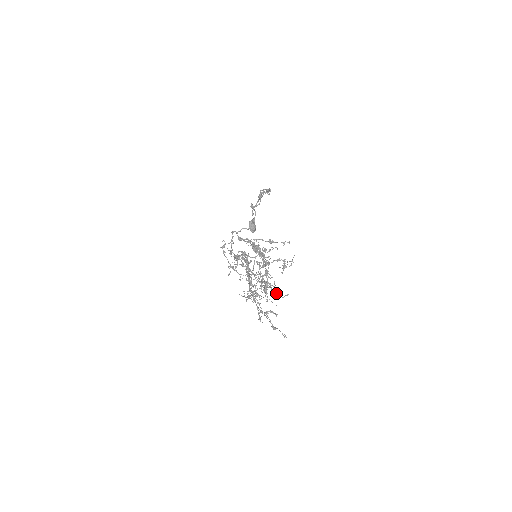
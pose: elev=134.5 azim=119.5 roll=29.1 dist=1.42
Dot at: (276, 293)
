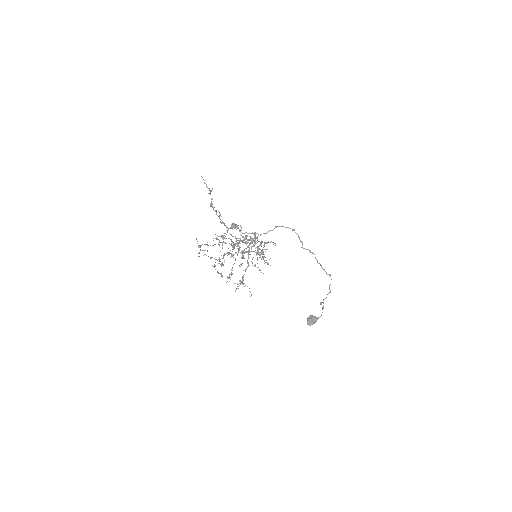
Dot at: (211, 203)
